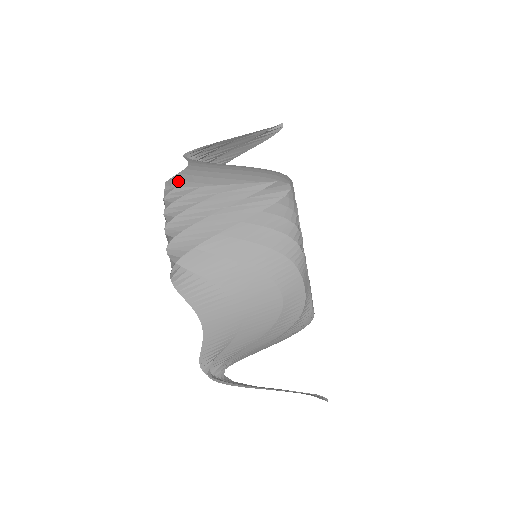
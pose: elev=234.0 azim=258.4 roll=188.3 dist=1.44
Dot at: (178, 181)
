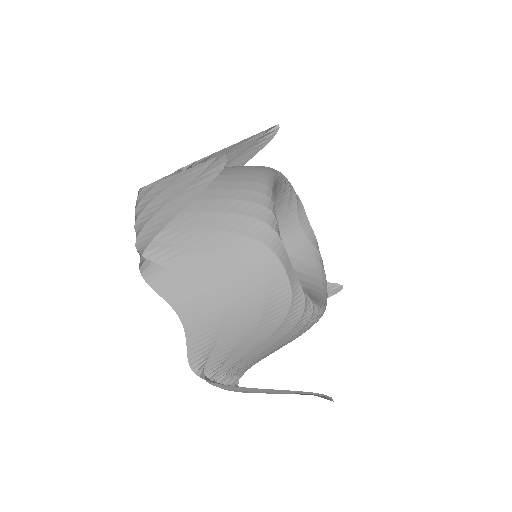
Dot at: occluded
